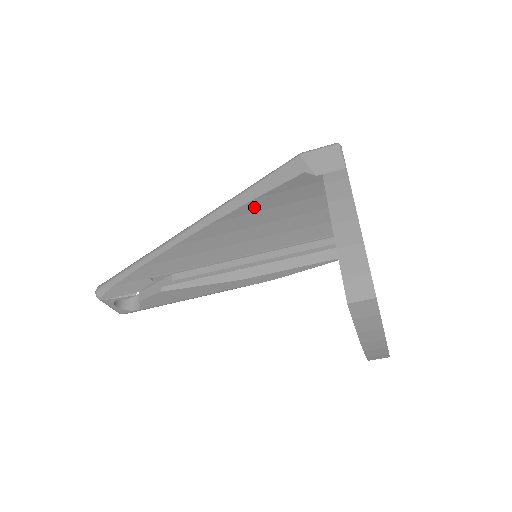
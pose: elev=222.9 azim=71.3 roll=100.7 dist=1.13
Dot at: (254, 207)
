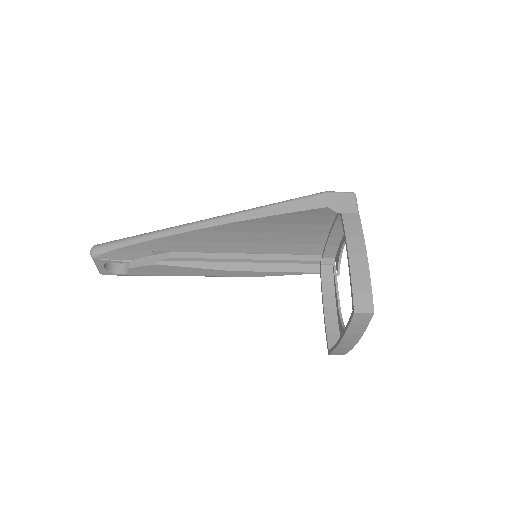
Dot at: (274, 220)
